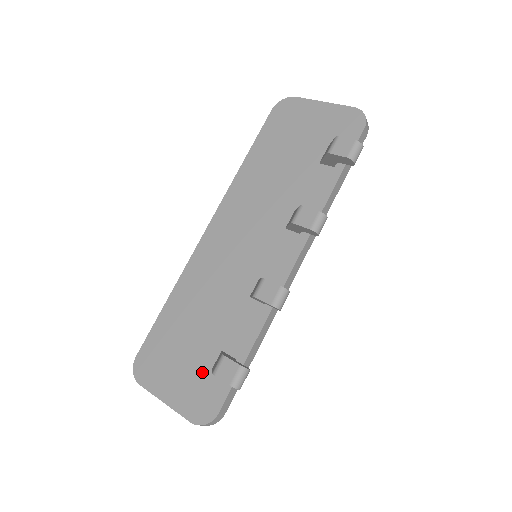
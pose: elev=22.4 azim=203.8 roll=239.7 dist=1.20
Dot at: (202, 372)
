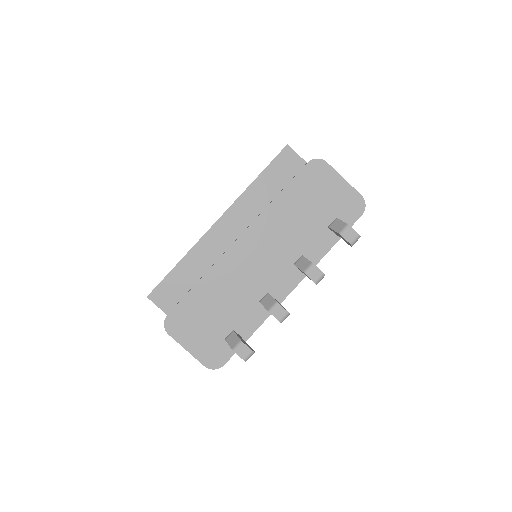
Dot at: (217, 339)
